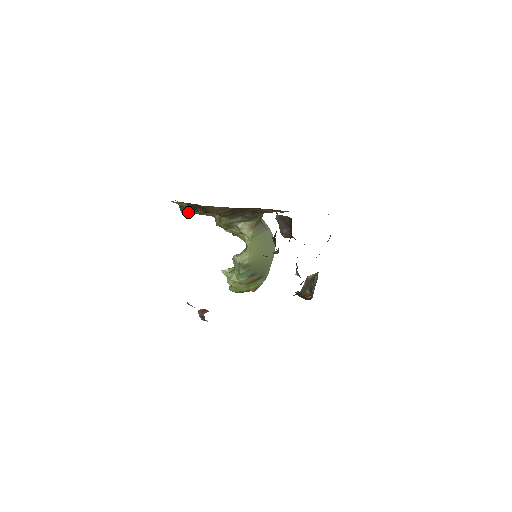
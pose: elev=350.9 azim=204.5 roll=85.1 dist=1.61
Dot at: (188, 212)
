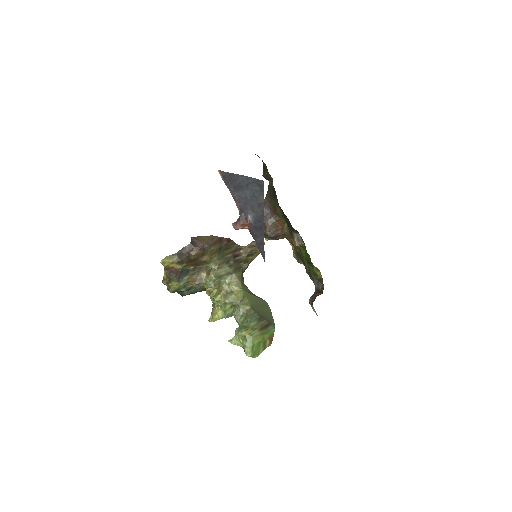
Dot at: (177, 281)
